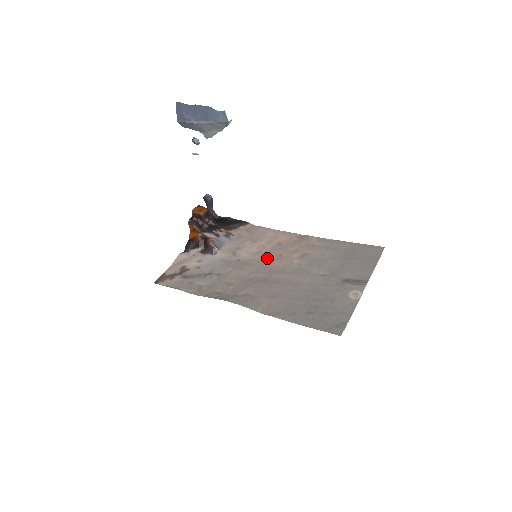
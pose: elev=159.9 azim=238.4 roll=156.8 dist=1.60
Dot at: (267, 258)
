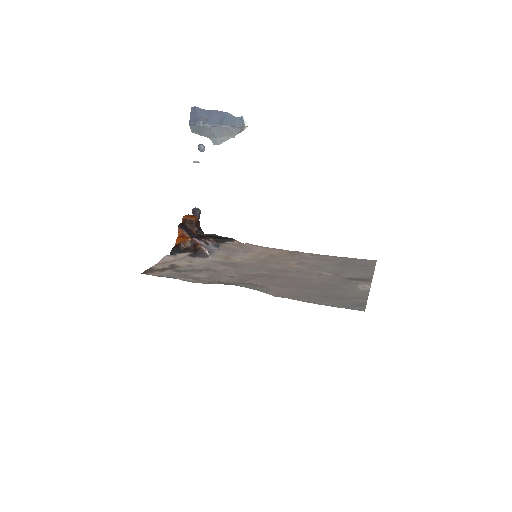
Dot at: (264, 262)
